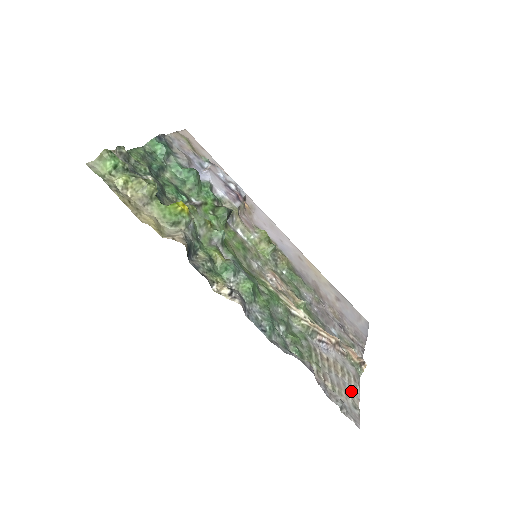
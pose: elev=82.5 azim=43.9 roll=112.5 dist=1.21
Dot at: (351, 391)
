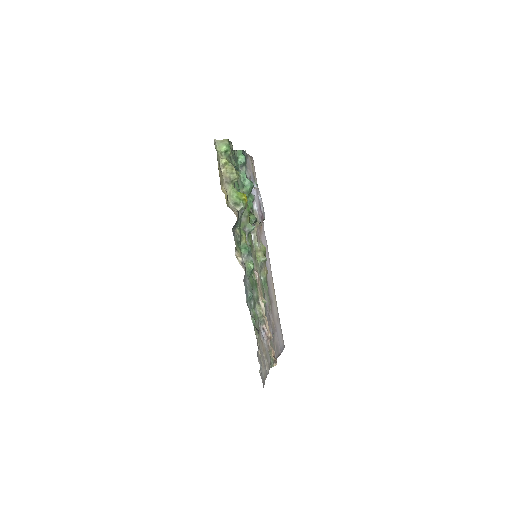
Dot at: (265, 368)
